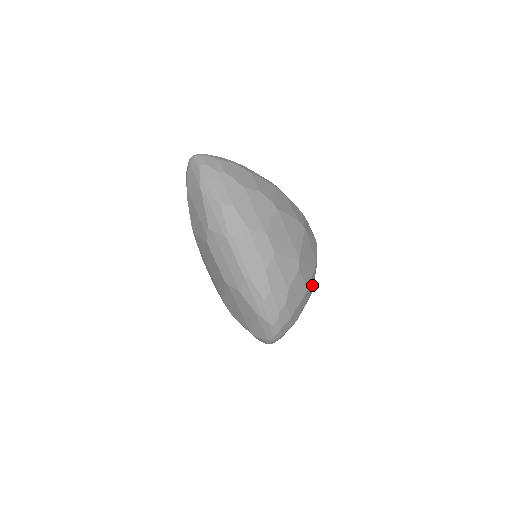
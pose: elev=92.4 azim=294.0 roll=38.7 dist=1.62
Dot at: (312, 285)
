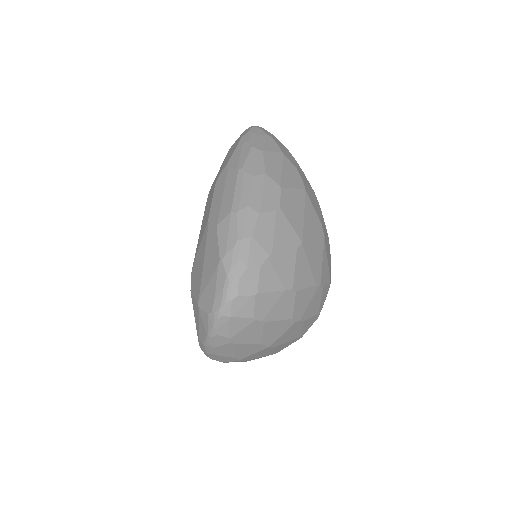
Dot at: (302, 308)
